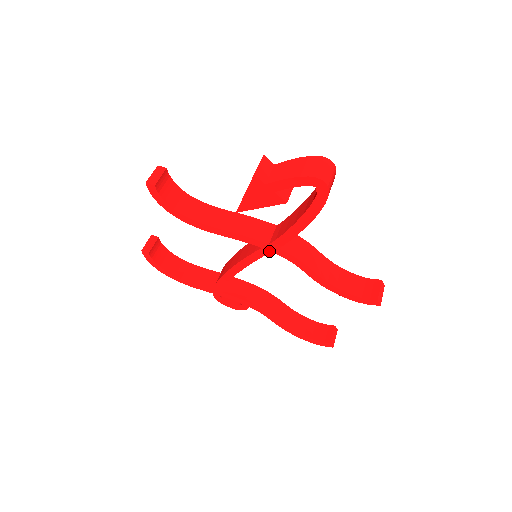
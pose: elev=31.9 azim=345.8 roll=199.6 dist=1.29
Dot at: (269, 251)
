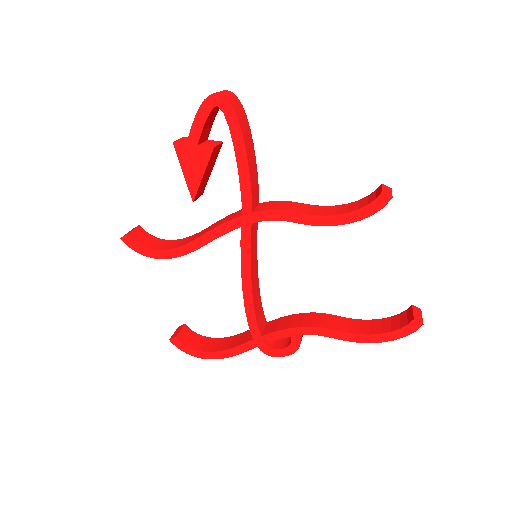
Dot at: (249, 225)
